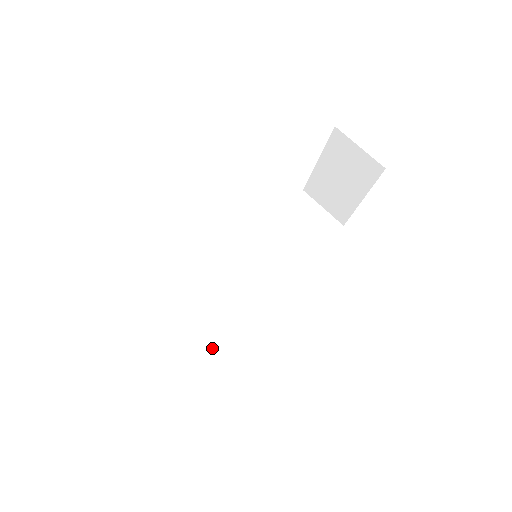
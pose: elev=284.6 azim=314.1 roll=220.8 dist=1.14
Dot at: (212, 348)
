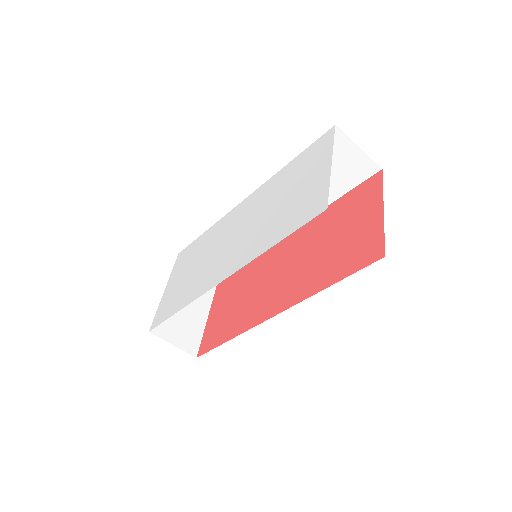
Dot at: occluded
